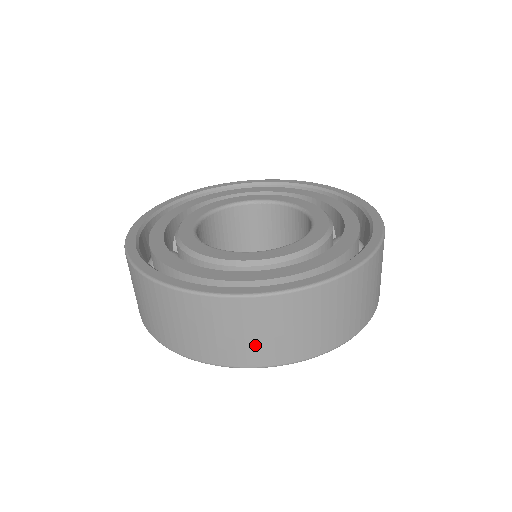
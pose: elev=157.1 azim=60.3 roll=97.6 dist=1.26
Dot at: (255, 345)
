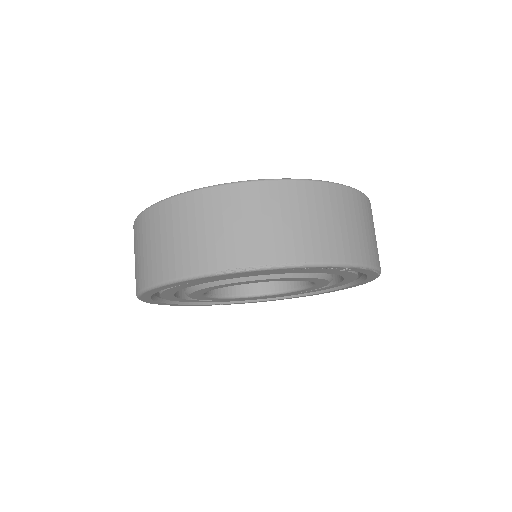
Dot at: (370, 241)
